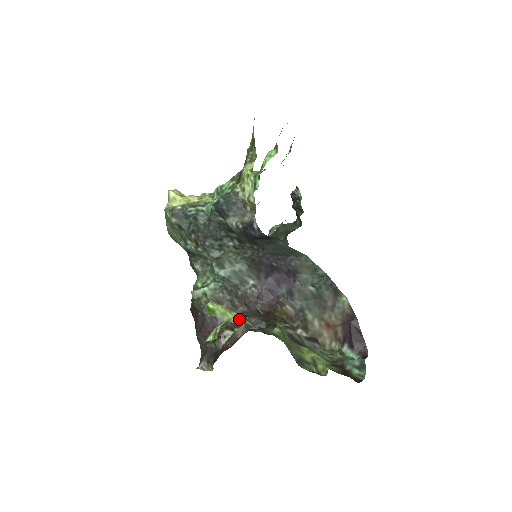
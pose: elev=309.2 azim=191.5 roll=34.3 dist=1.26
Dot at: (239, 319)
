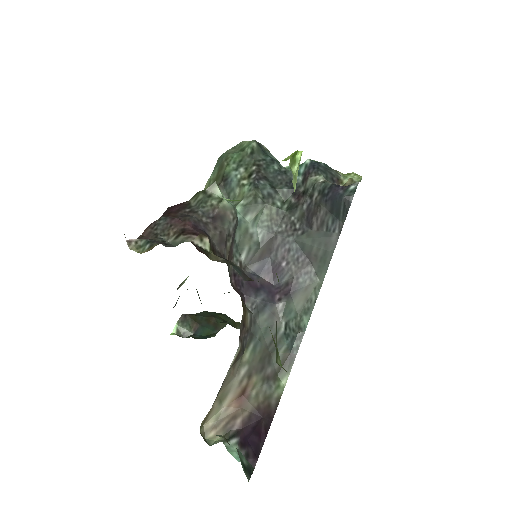
Dot at: occluded
